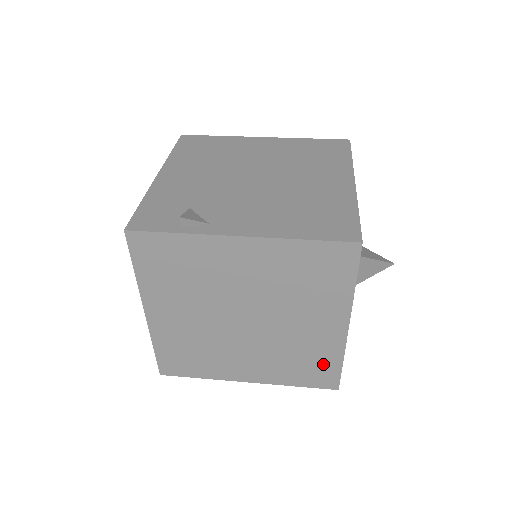
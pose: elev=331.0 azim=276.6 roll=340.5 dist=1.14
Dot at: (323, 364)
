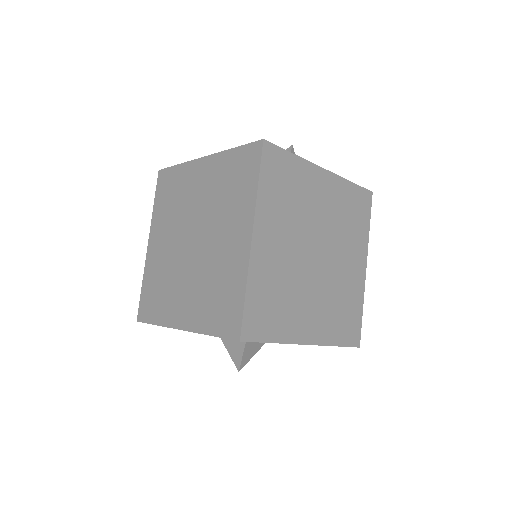
Dot at: (353, 312)
